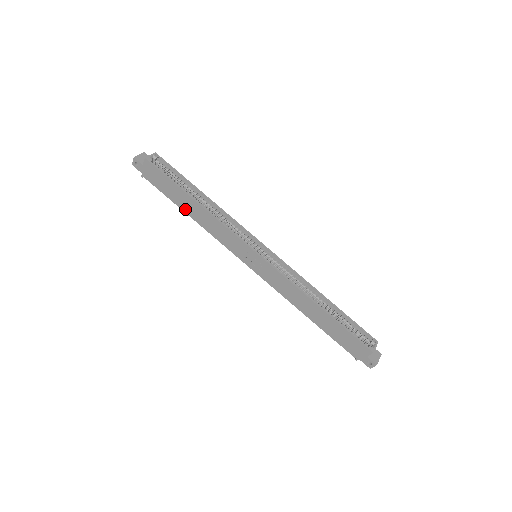
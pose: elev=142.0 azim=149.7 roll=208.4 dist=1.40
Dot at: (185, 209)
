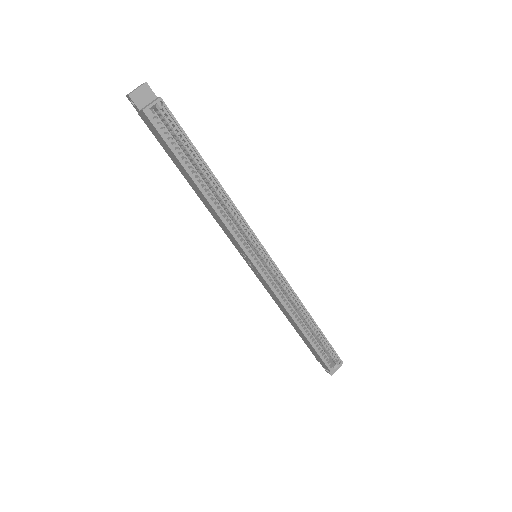
Dot at: (187, 180)
